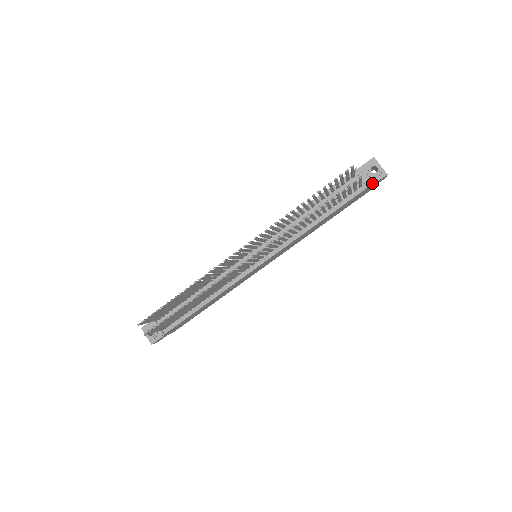
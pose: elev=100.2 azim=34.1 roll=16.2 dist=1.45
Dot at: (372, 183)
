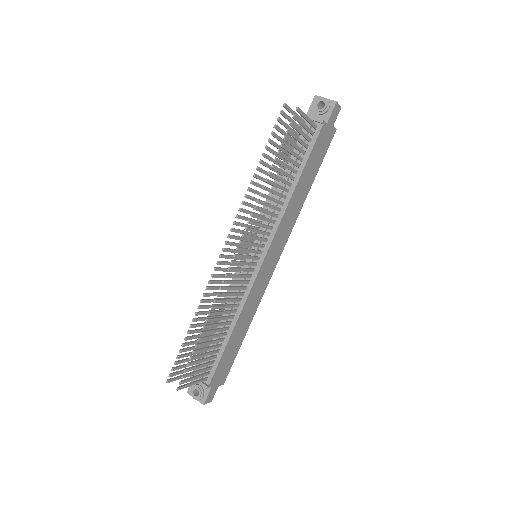
Dot at: (327, 119)
